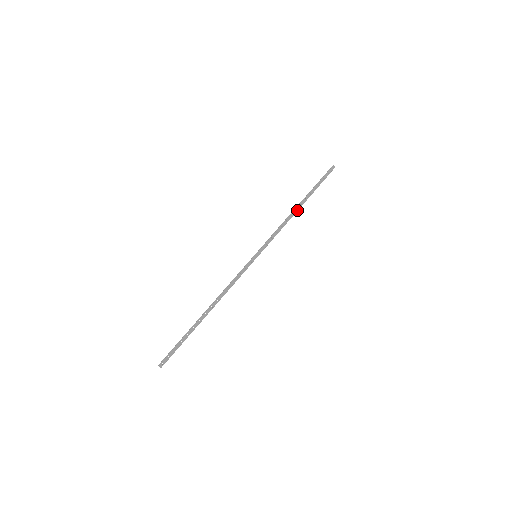
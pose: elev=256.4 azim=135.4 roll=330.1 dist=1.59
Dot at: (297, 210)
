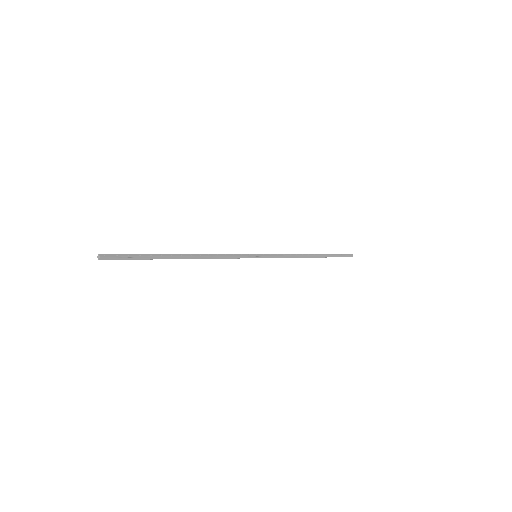
Dot at: (309, 255)
